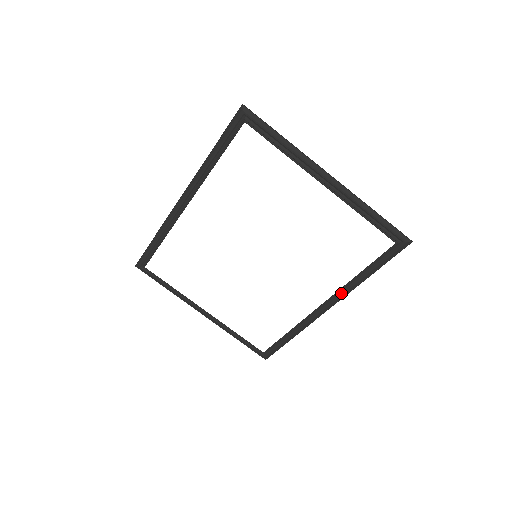
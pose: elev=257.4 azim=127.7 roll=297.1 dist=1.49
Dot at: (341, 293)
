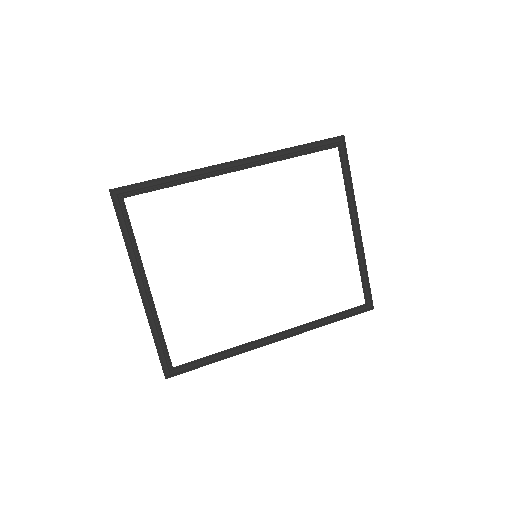
Dot at: (299, 329)
